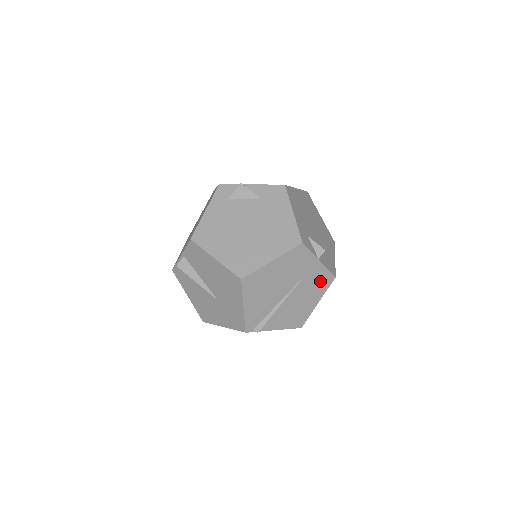
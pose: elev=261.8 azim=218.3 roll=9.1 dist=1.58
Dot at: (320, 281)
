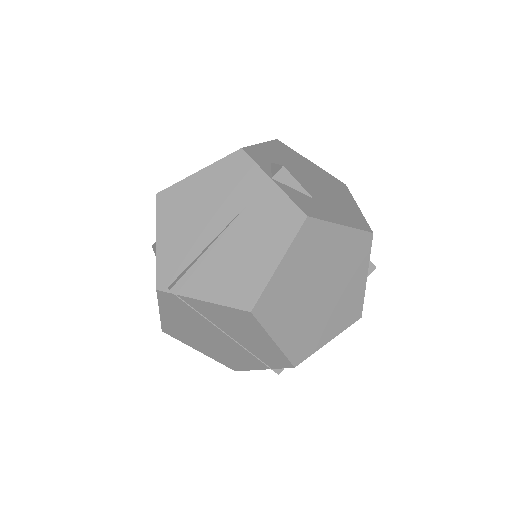
Dot at: (278, 219)
